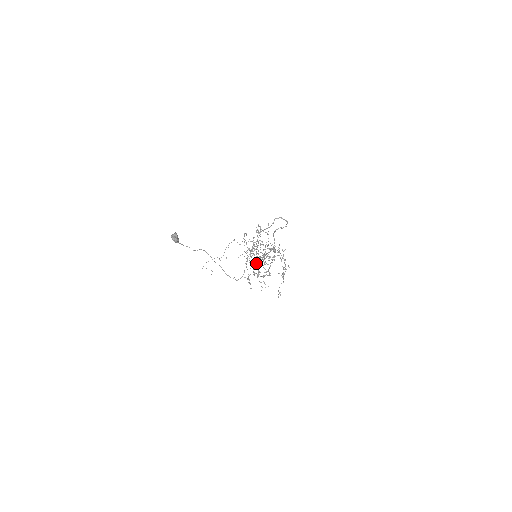
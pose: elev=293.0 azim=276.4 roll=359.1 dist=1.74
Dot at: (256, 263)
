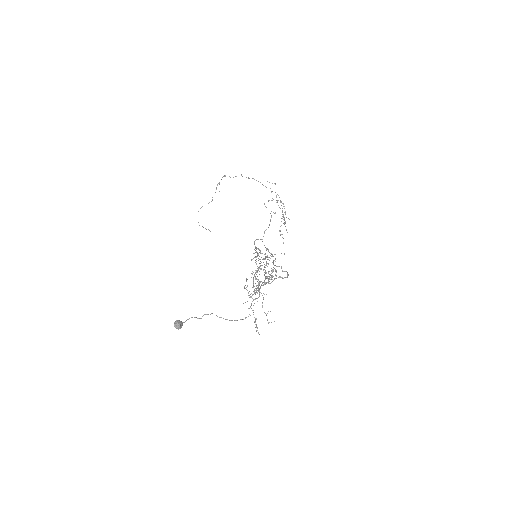
Dot at: occluded
